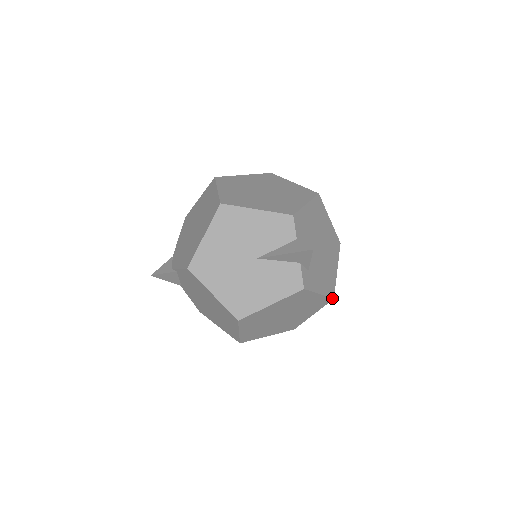
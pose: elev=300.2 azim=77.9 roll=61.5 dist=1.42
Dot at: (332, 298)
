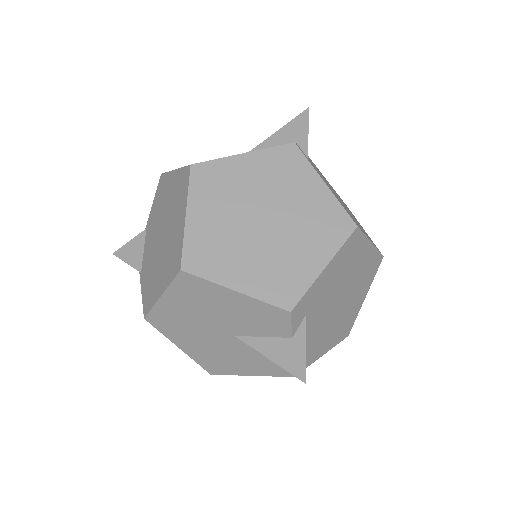
Dot at: (353, 222)
